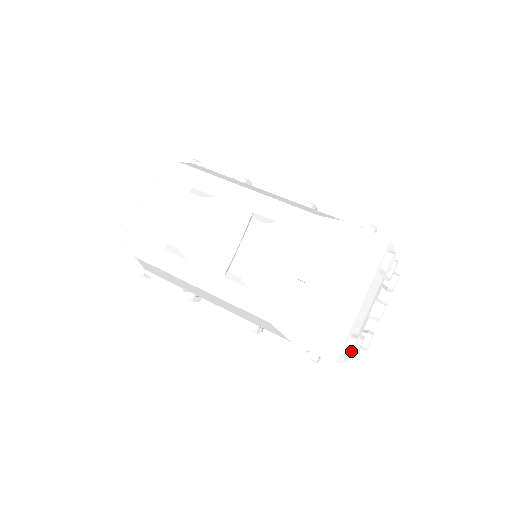
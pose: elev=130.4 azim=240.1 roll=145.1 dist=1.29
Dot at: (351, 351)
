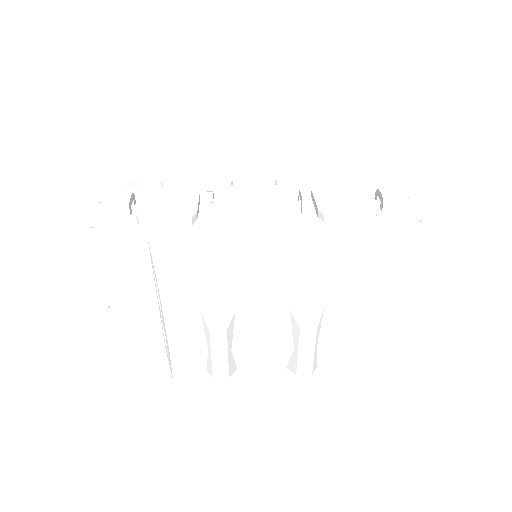
Dot at: (401, 317)
